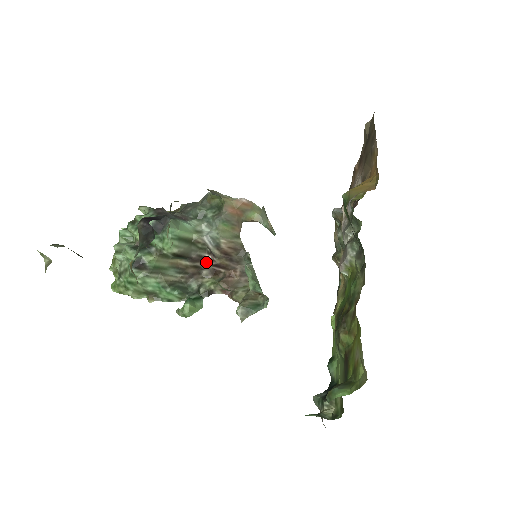
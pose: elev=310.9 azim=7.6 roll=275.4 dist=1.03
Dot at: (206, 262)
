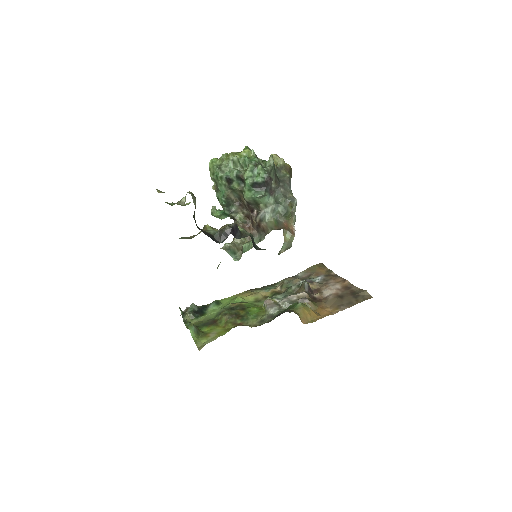
Dot at: (251, 212)
